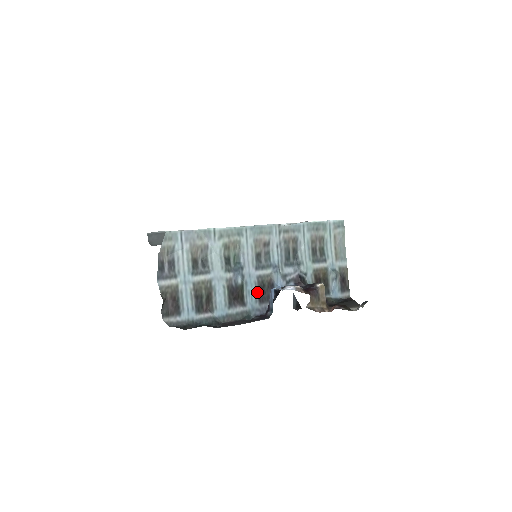
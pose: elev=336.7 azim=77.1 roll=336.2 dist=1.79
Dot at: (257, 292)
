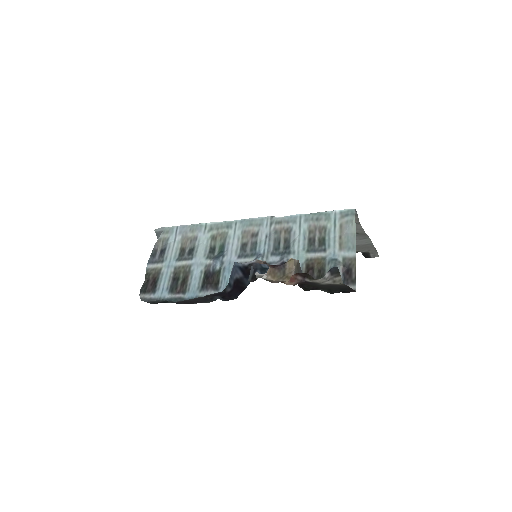
Dot at: occluded
